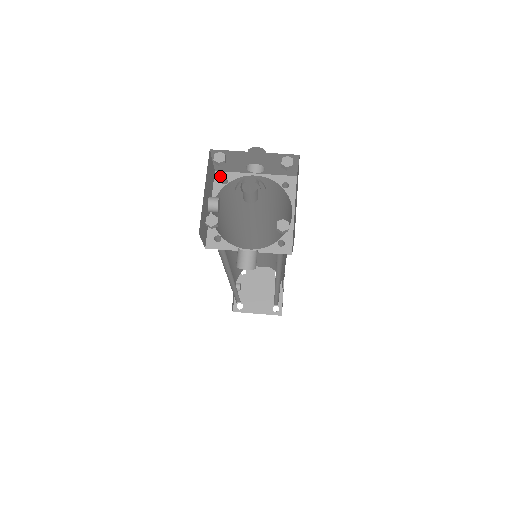
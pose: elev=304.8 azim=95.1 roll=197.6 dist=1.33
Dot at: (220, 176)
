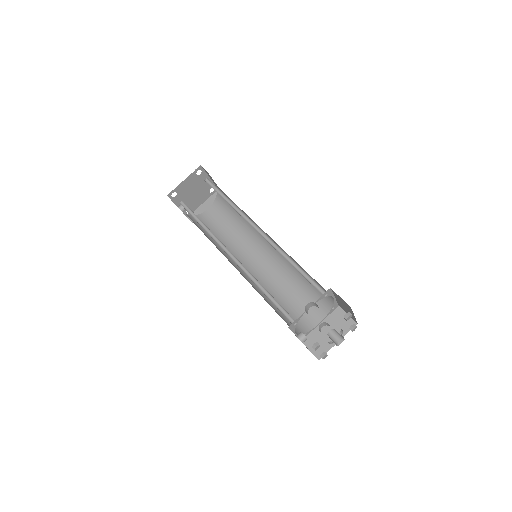
Dot at: (292, 326)
